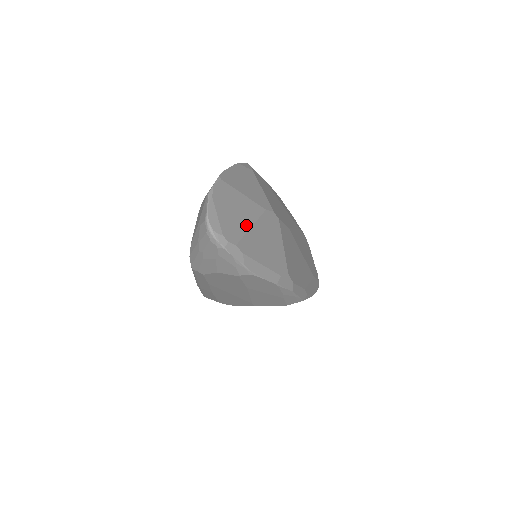
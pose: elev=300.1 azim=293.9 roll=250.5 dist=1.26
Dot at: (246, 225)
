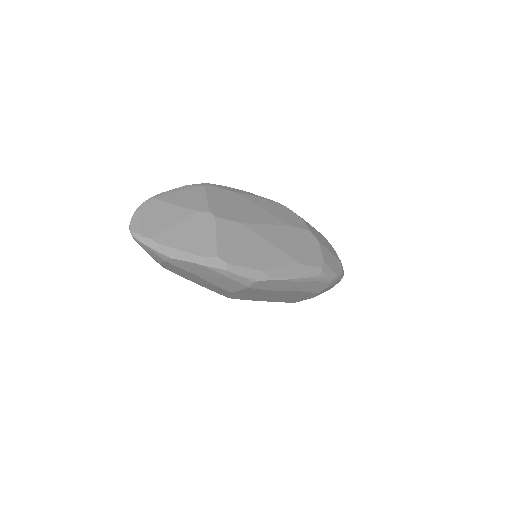
Dot at: (168, 224)
